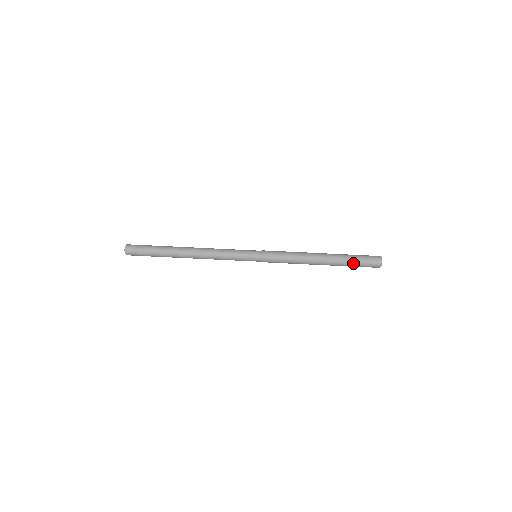
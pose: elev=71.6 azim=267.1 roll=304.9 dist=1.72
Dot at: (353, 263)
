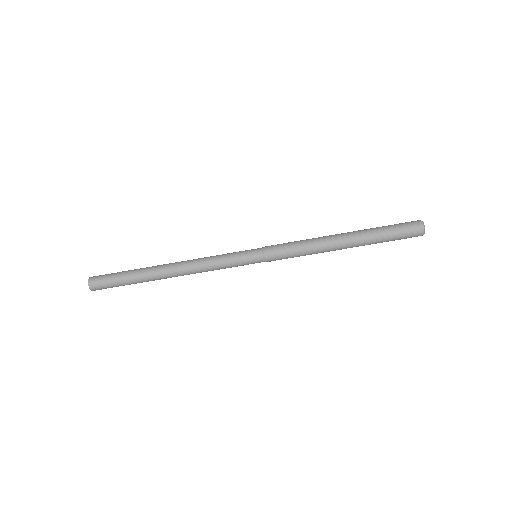
Dot at: (385, 241)
